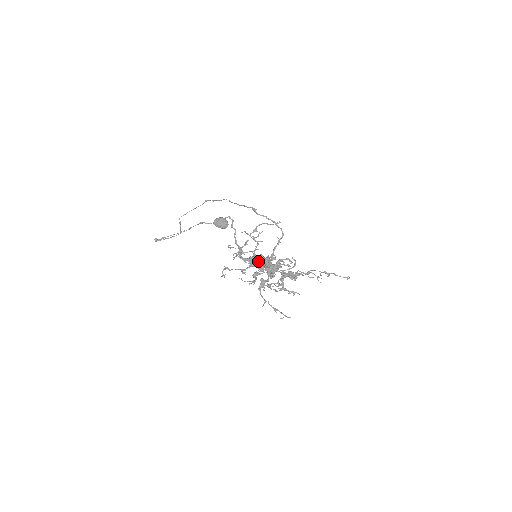
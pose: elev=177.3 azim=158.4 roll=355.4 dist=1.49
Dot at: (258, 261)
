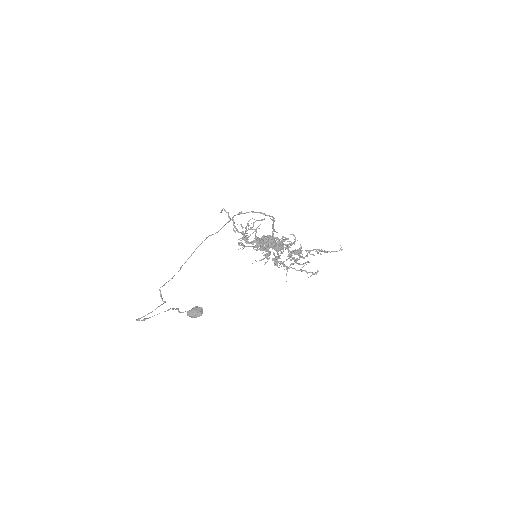
Dot at: (264, 238)
